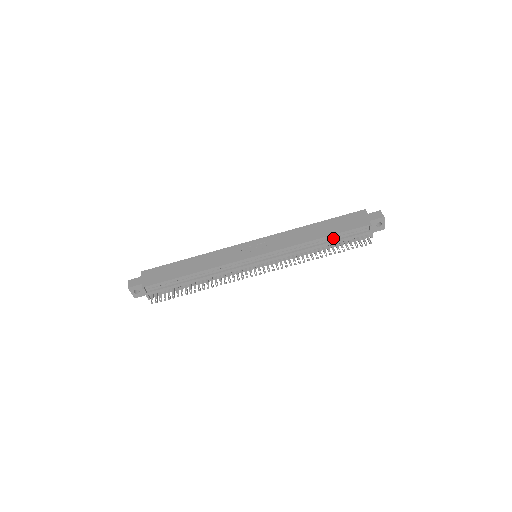
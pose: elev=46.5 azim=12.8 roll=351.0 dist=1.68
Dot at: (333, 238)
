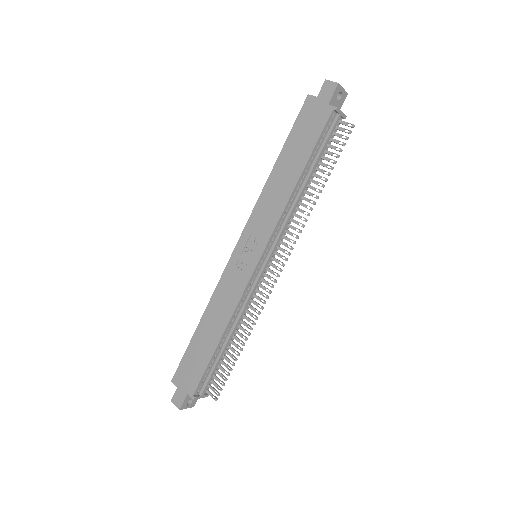
Dot at: (311, 161)
